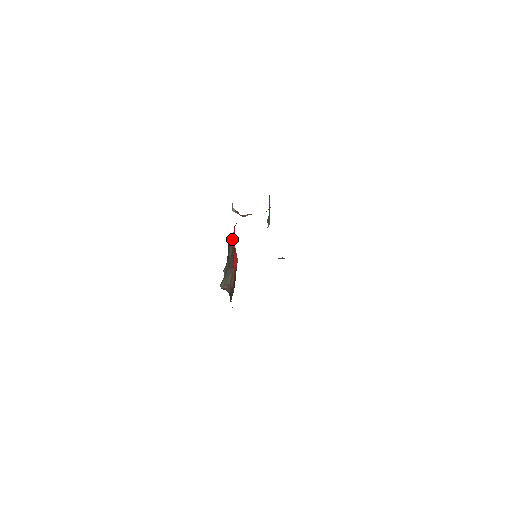
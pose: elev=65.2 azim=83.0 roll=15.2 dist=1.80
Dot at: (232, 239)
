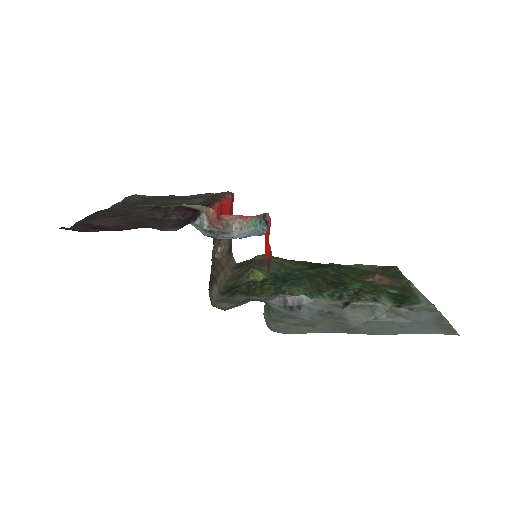
Dot at: (214, 246)
